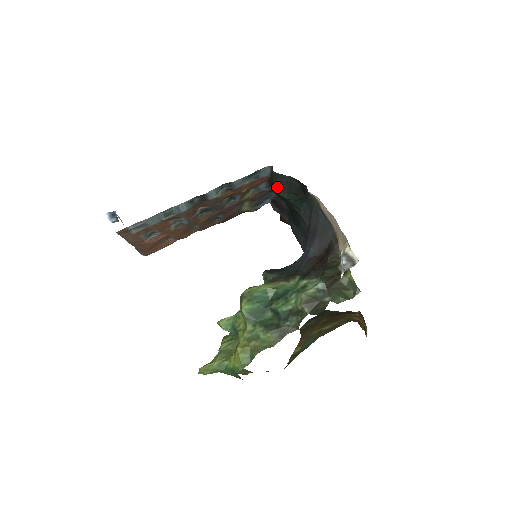
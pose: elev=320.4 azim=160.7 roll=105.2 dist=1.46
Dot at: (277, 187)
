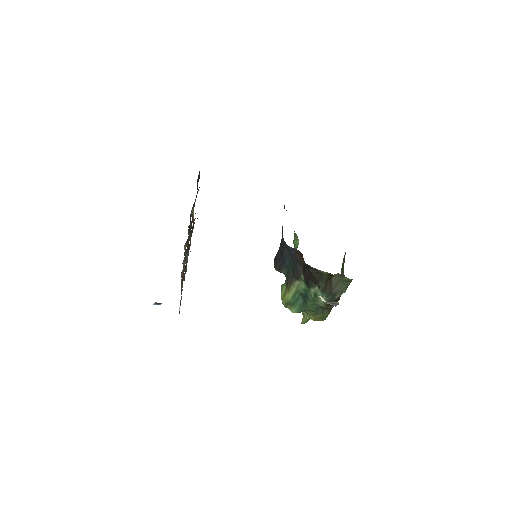
Dot at: occluded
